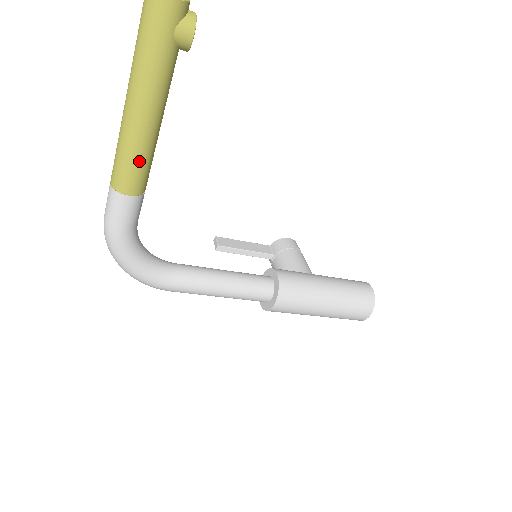
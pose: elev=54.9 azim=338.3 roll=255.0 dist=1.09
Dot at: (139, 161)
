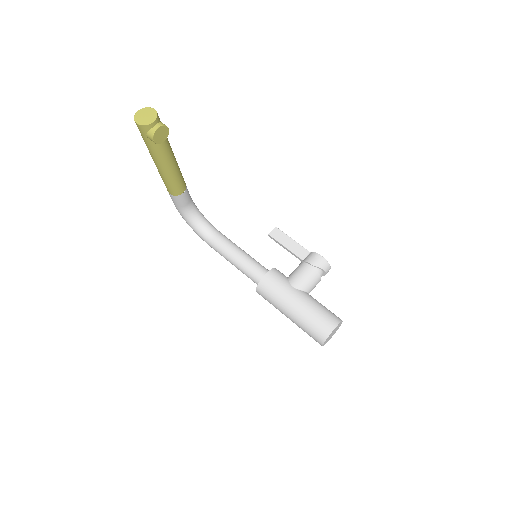
Dot at: (165, 182)
